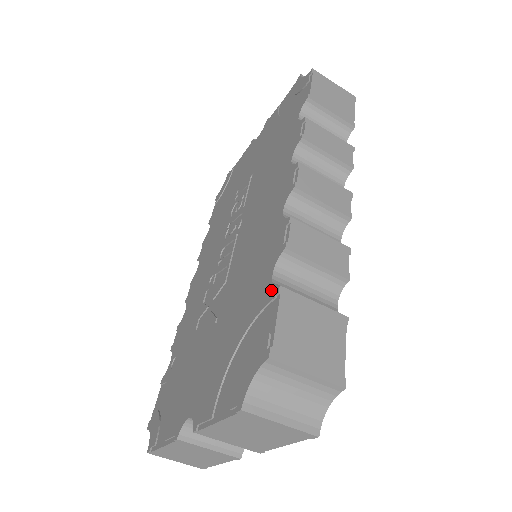
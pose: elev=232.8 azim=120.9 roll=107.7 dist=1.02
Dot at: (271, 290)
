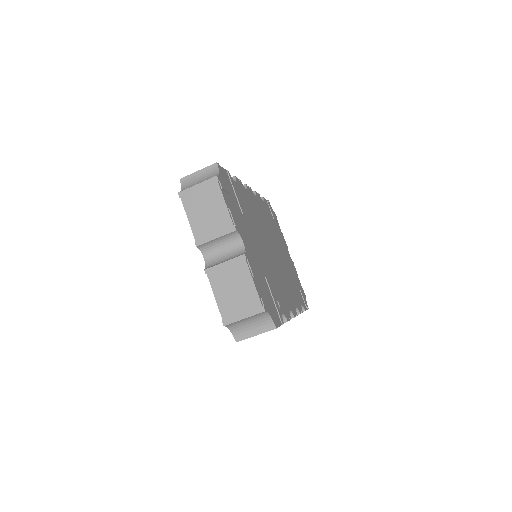
Dot at: occluded
